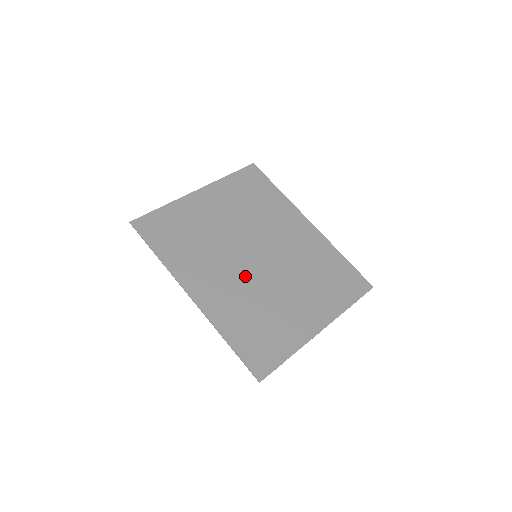
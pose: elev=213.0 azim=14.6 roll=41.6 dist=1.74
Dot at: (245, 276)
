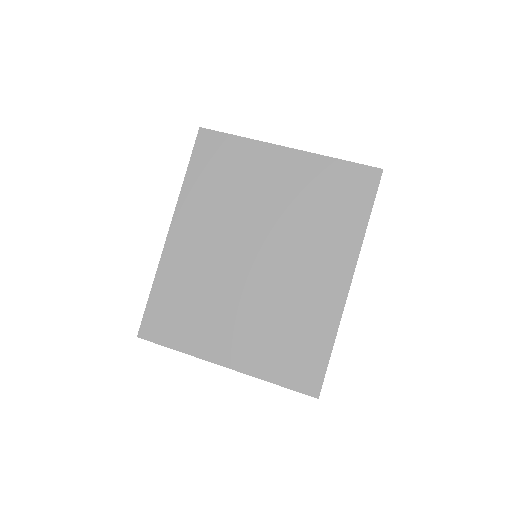
Dot at: (225, 261)
